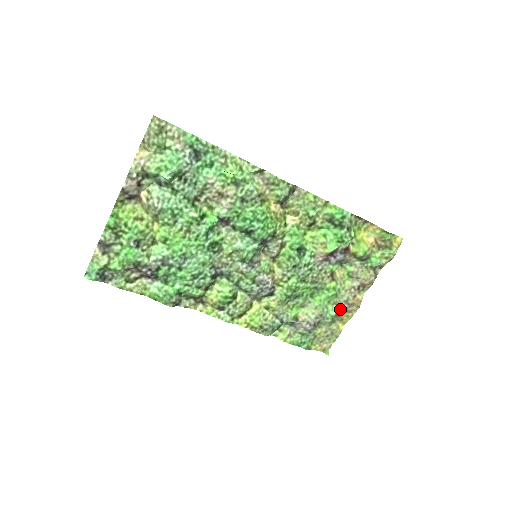
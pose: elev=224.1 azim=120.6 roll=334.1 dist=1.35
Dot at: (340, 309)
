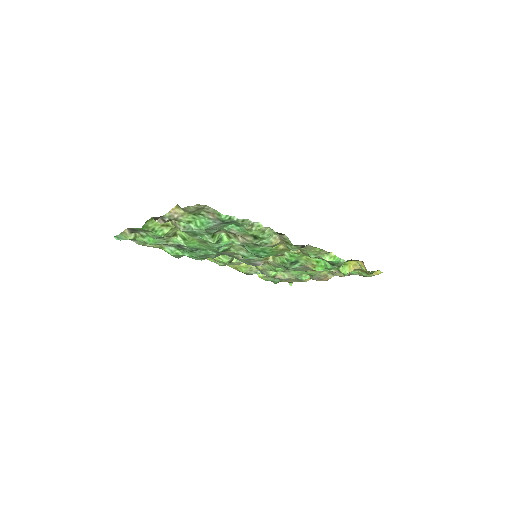
Dot at: (311, 278)
